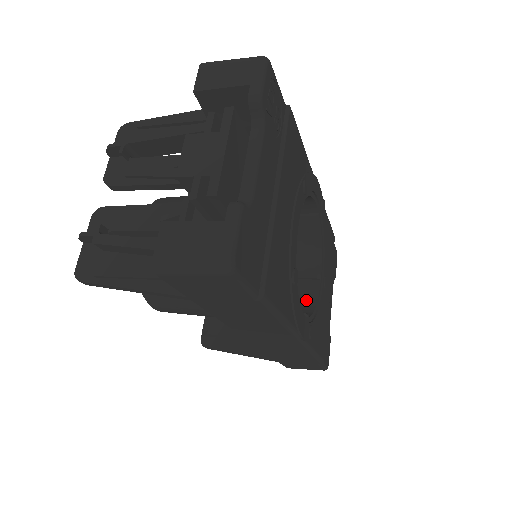
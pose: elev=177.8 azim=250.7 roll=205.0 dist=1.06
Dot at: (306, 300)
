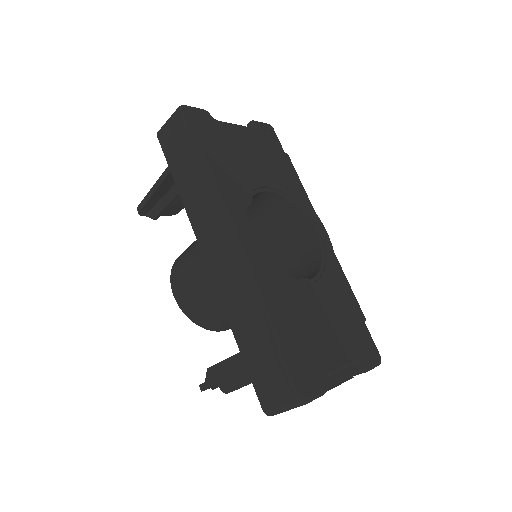
Dot at: occluded
